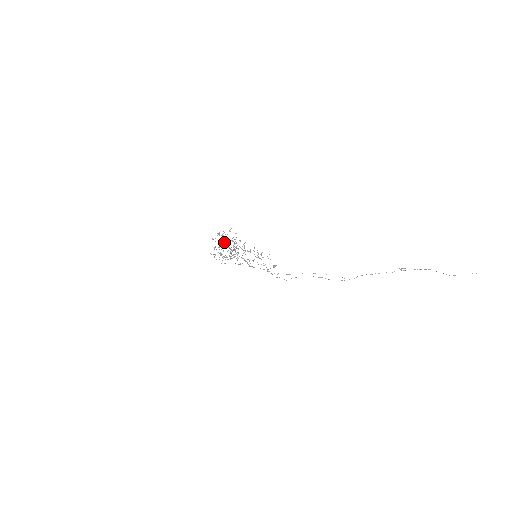
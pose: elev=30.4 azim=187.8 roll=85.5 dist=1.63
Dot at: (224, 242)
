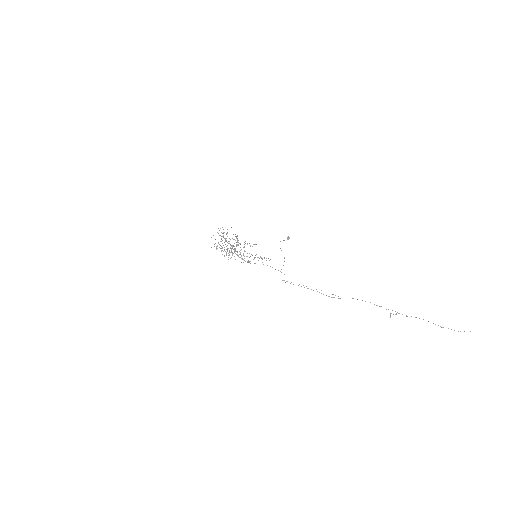
Dot at: occluded
